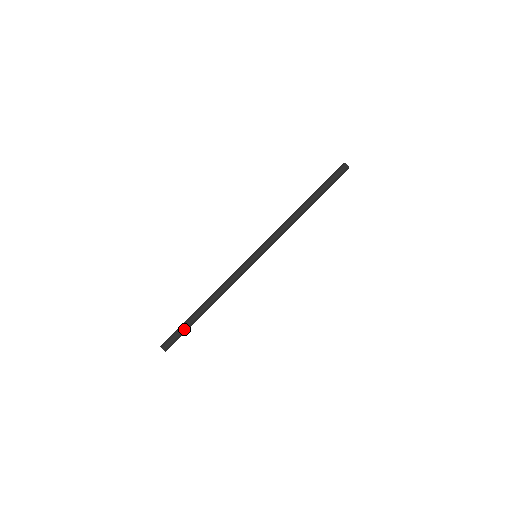
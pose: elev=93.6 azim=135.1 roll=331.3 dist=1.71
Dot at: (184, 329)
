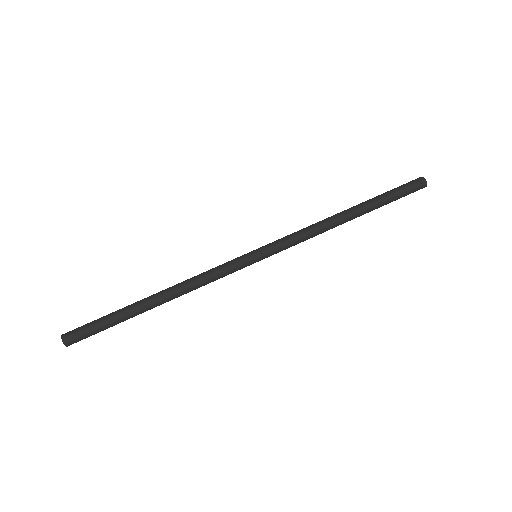
Dot at: (106, 316)
